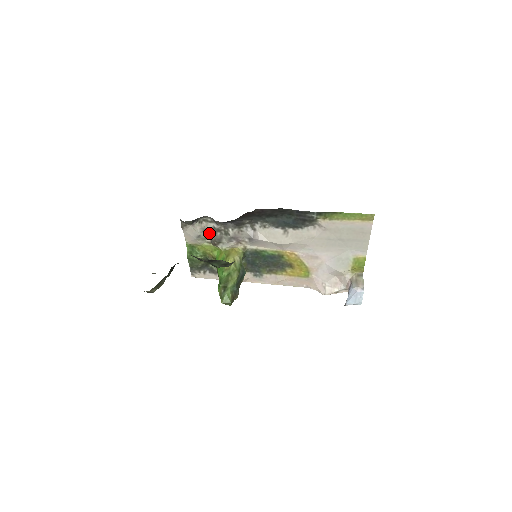
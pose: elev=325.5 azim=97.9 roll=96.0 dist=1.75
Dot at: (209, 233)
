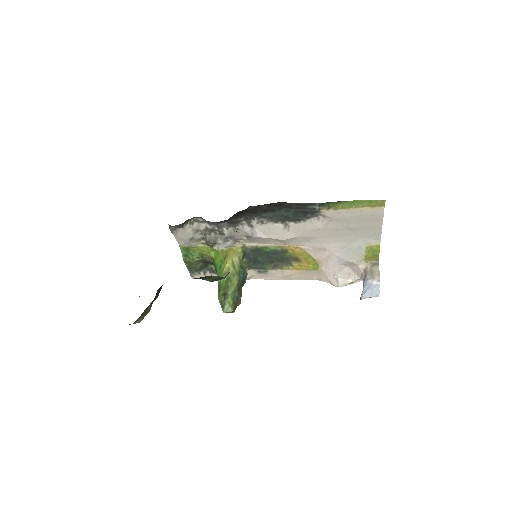
Dot at: (203, 234)
